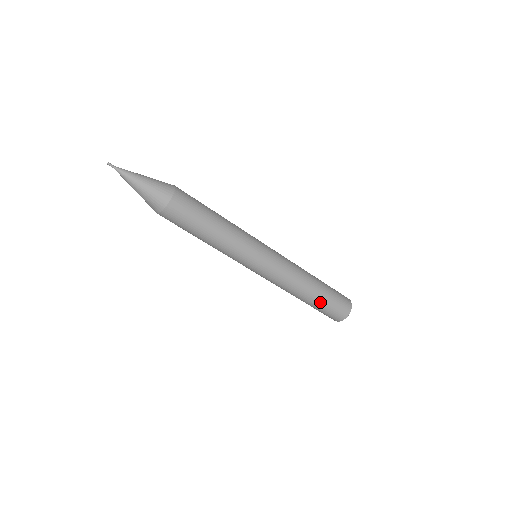
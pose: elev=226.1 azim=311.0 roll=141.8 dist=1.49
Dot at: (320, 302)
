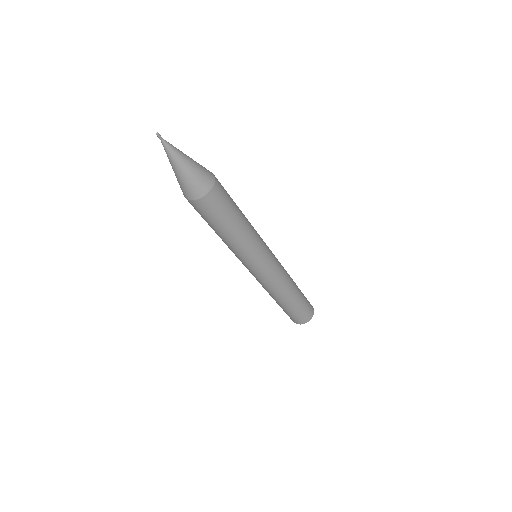
Dot at: (301, 299)
